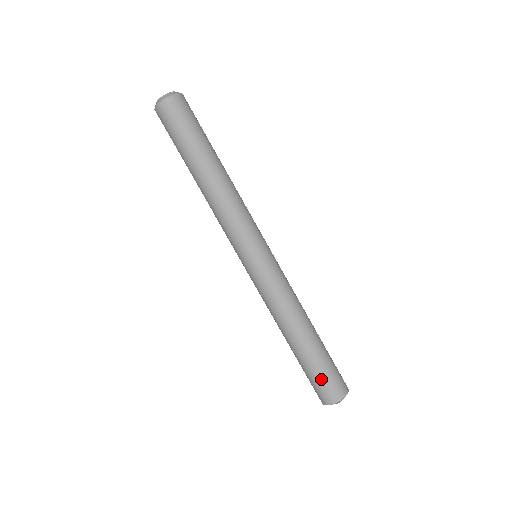
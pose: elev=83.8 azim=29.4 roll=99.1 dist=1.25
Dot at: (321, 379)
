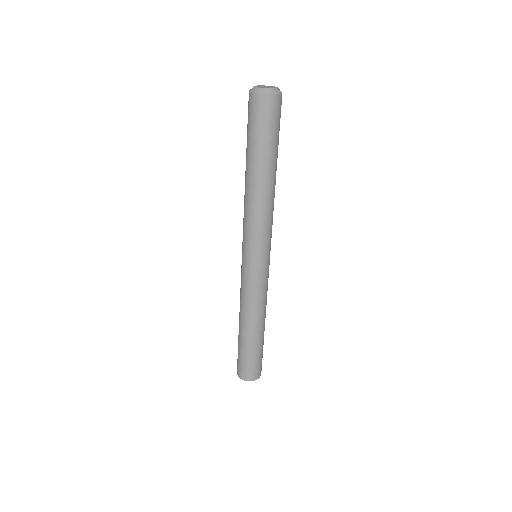
Dot at: (254, 363)
